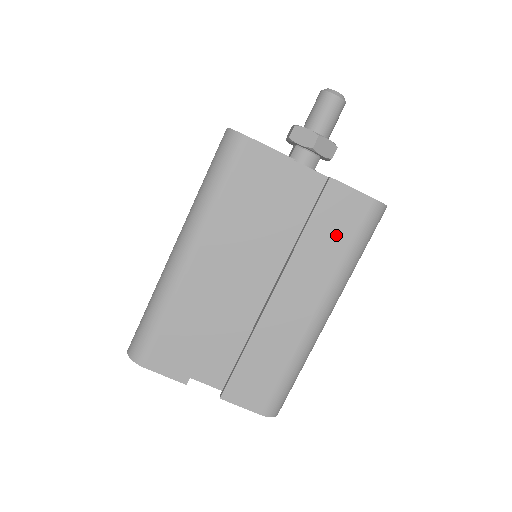
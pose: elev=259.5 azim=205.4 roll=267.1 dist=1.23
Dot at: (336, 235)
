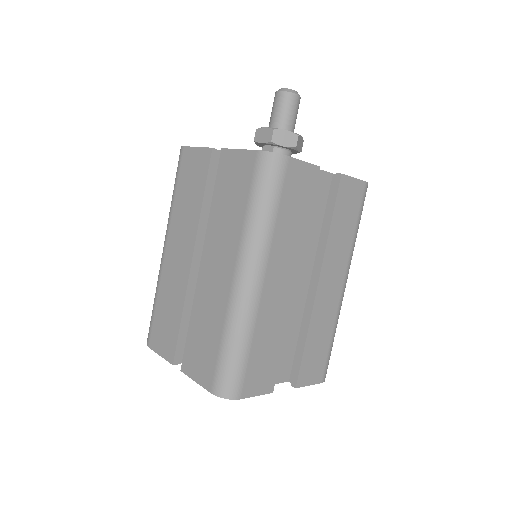
Dot at: (349, 219)
